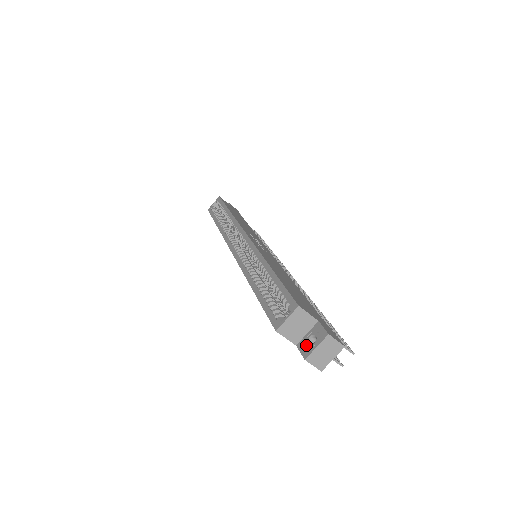
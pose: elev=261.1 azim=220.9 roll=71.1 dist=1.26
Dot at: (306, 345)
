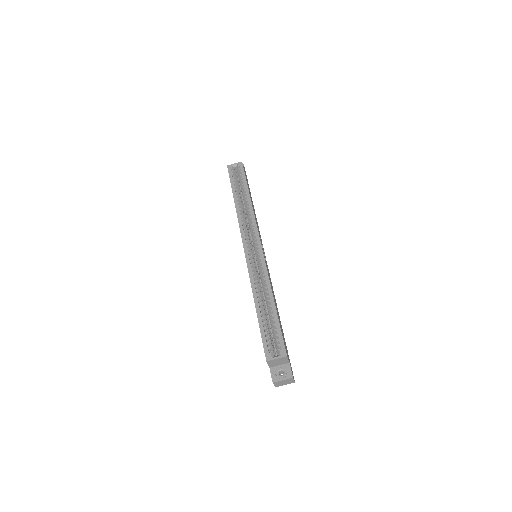
Dot at: (276, 373)
